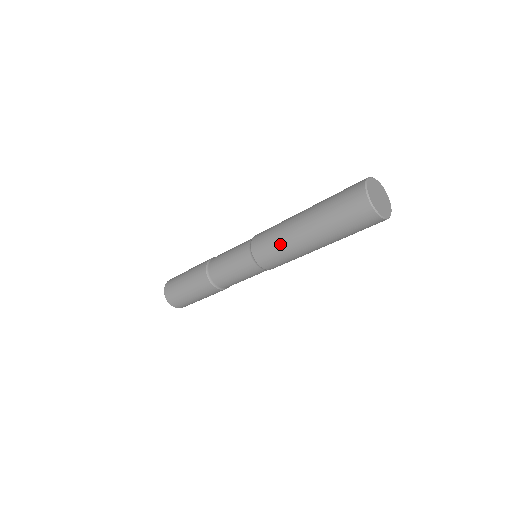
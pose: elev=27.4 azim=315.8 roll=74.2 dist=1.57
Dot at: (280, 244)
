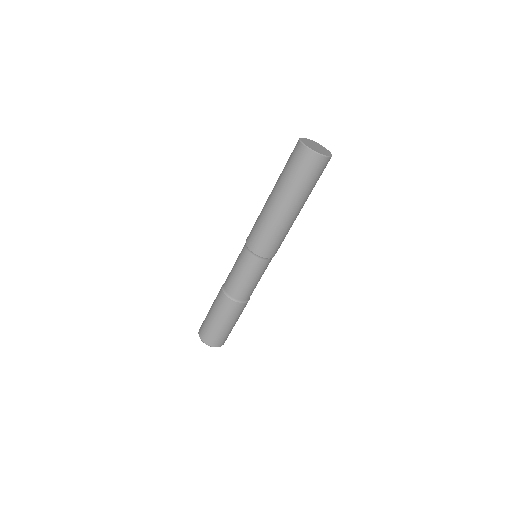
Dot at: (269, 229)
